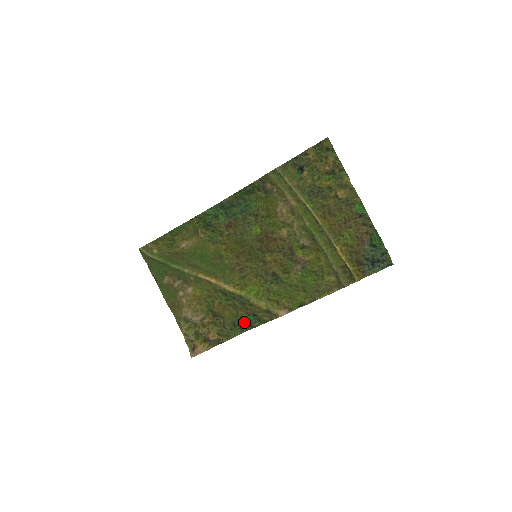
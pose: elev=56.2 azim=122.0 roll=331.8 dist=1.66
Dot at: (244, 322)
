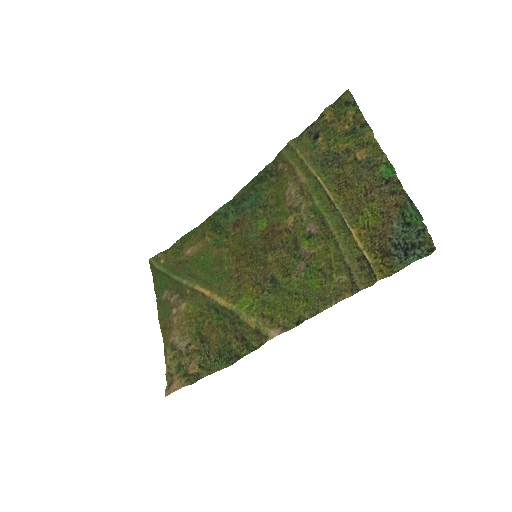
Dot at: (231, 350)
